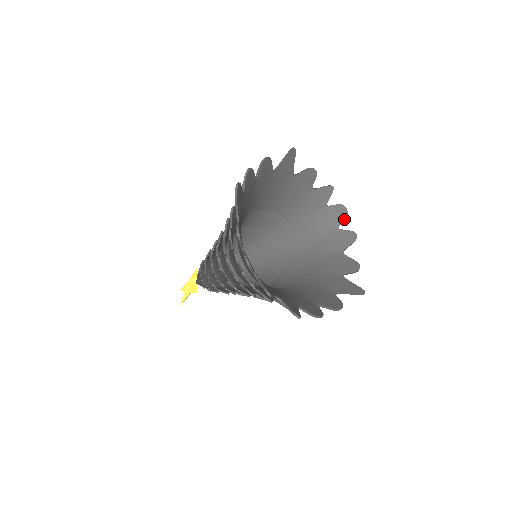
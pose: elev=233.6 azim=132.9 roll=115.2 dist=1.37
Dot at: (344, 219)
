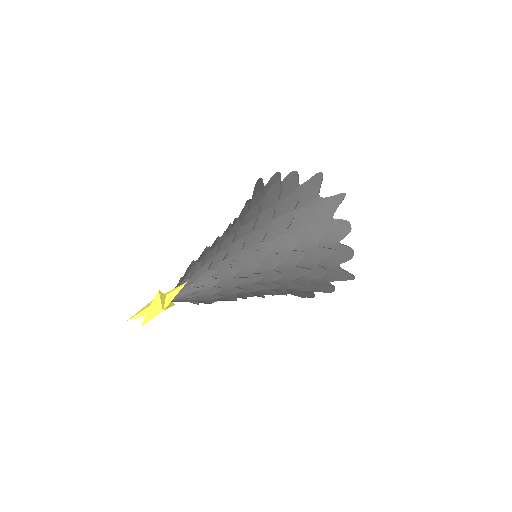
Dot at: occluded
